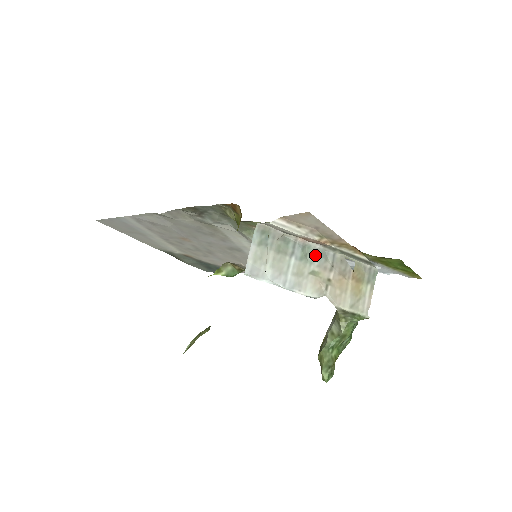
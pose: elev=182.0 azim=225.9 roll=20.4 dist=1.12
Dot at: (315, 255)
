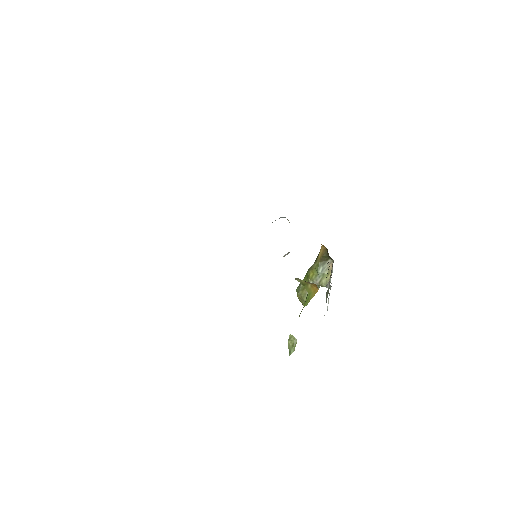
Dot at: occluded
